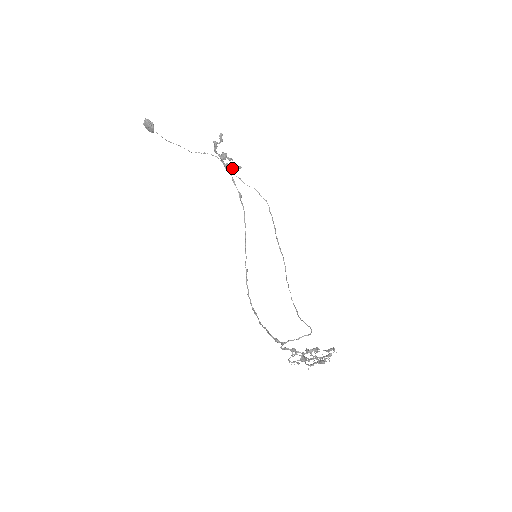
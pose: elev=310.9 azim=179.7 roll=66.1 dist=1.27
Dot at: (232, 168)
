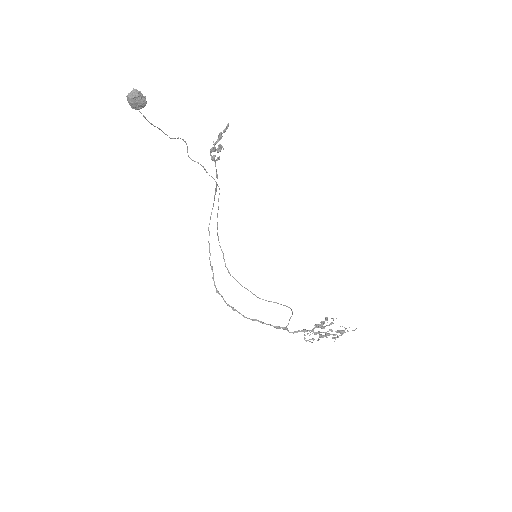
Dot at: (217, 160)
